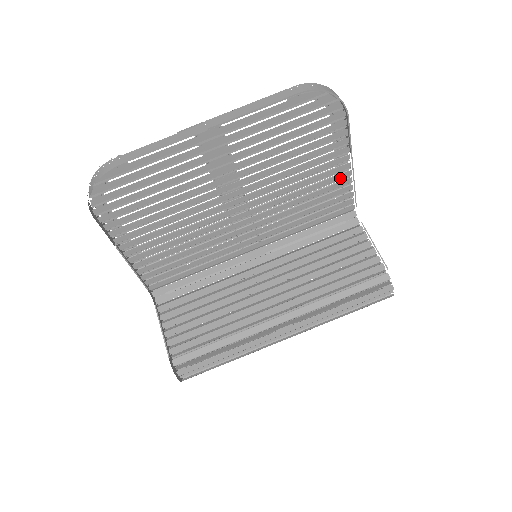
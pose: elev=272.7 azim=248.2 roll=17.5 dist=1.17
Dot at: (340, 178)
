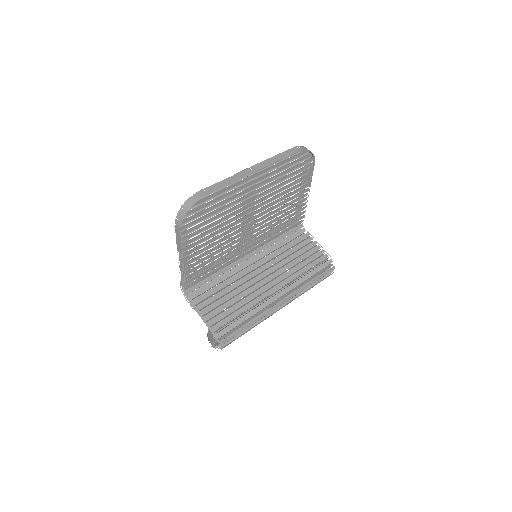
Dot at: (301, 202)
